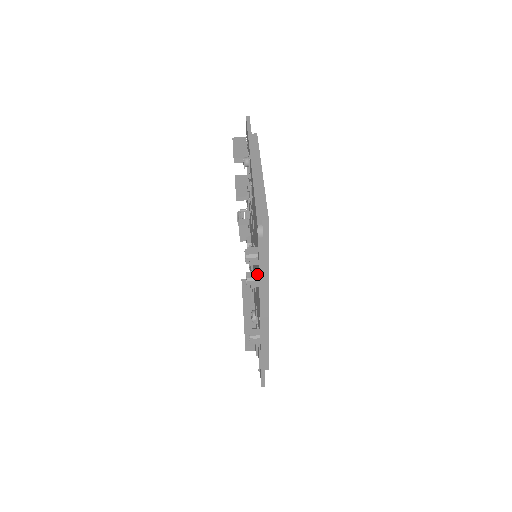
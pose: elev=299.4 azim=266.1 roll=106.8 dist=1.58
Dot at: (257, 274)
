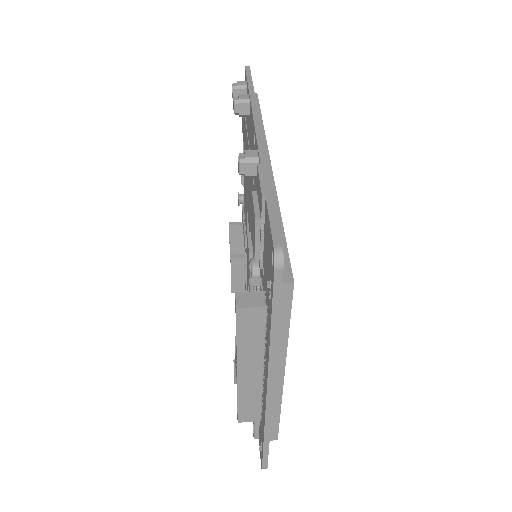
Dot at: occluded
